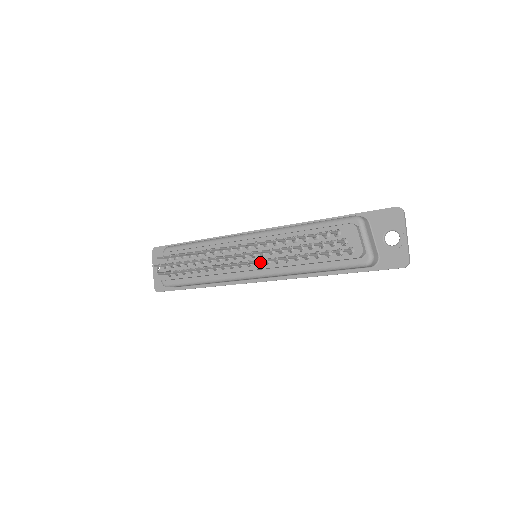
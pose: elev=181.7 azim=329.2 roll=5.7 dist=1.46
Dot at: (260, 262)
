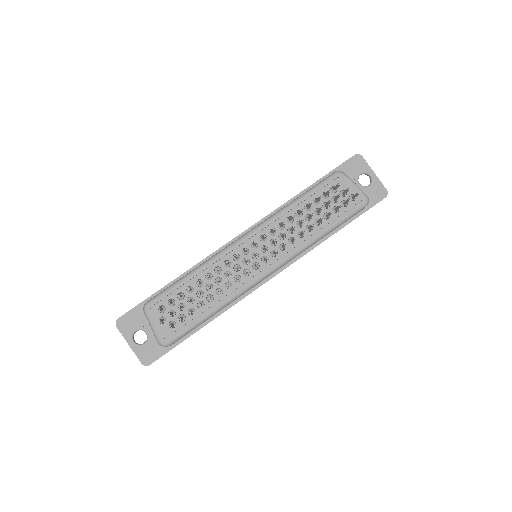
Dot at: occluded
